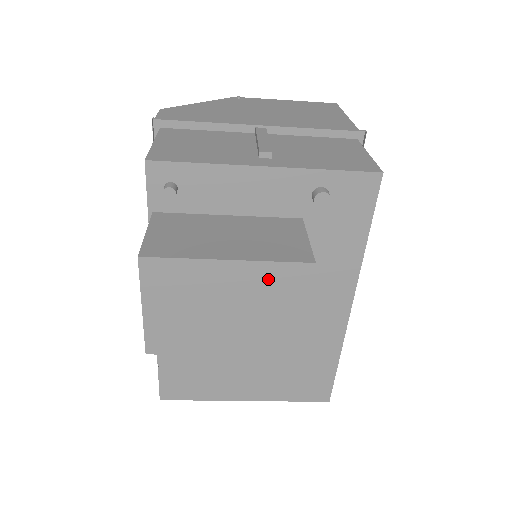
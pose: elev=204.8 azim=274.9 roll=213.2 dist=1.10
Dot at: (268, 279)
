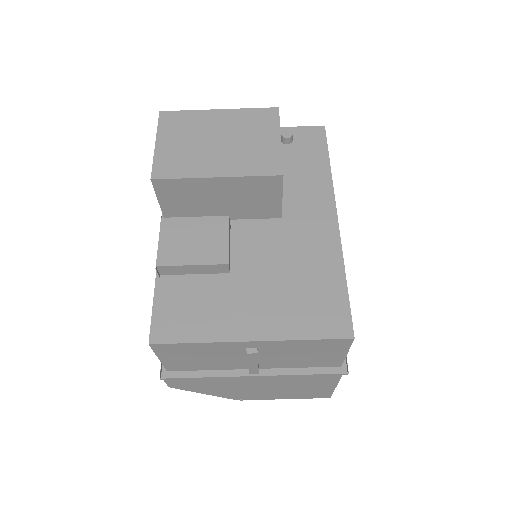
Dot at: (247, 119)
